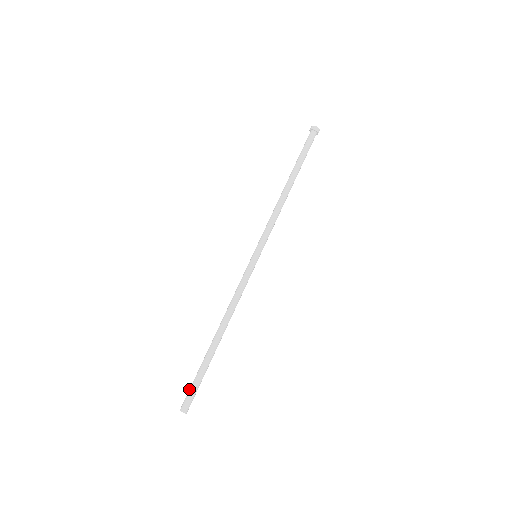
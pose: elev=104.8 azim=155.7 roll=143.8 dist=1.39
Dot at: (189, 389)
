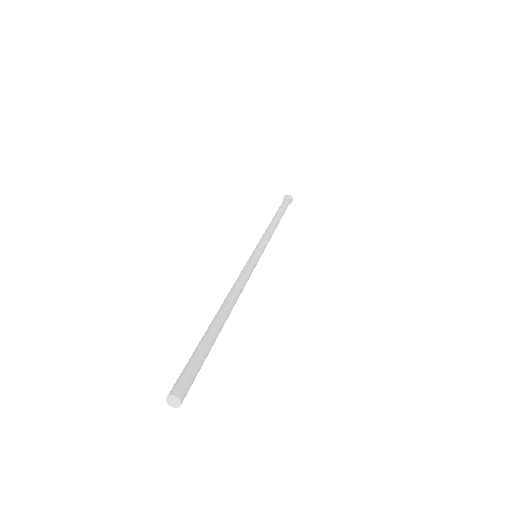
Dot at: occluded
